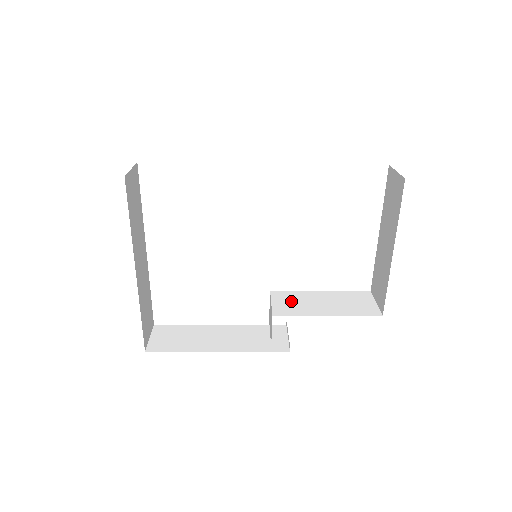
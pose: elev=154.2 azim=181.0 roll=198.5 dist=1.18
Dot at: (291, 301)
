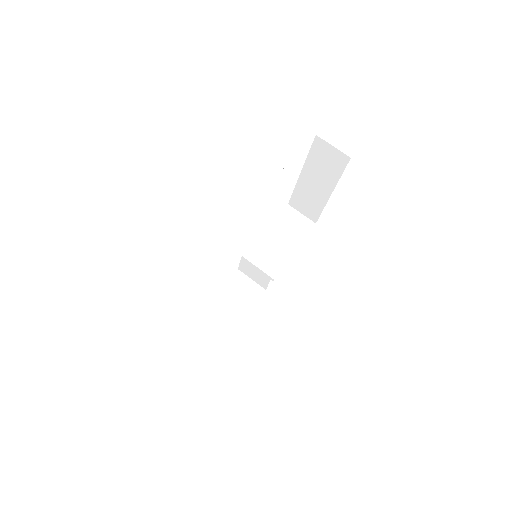
Dot at: (264, 255)
